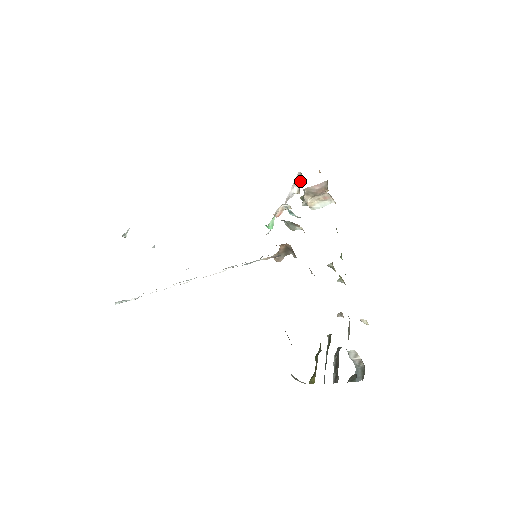
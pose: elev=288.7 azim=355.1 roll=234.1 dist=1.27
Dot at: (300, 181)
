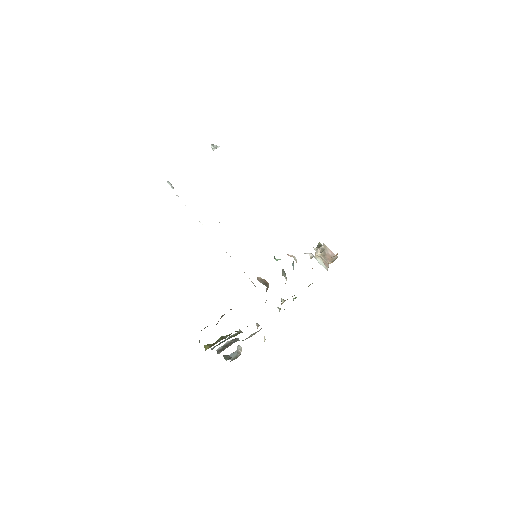
Dot at: (320, 251)
